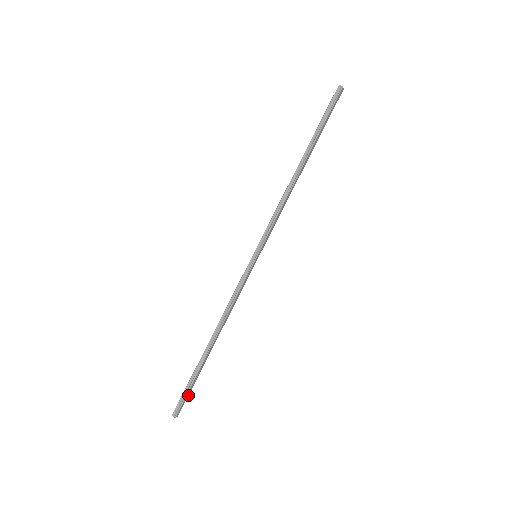
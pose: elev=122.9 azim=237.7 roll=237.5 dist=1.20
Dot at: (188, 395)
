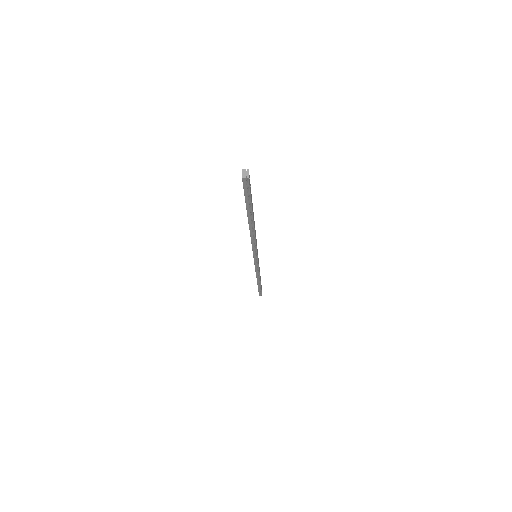
Dot at: (250, 193)
